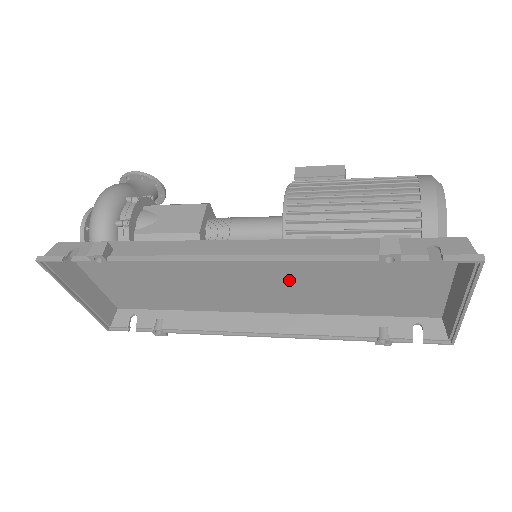
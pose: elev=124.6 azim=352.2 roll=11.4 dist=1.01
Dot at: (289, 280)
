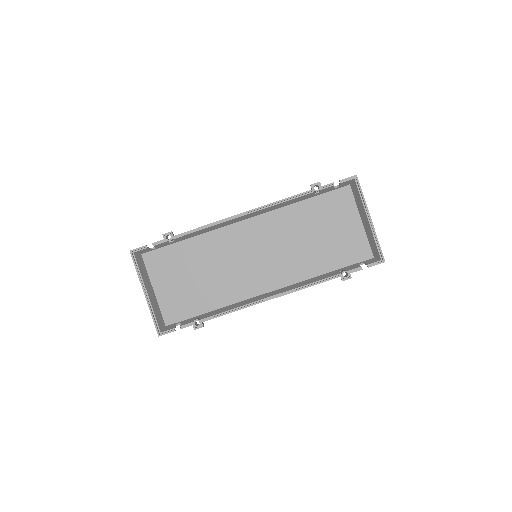
Dot at: (277, 247)
